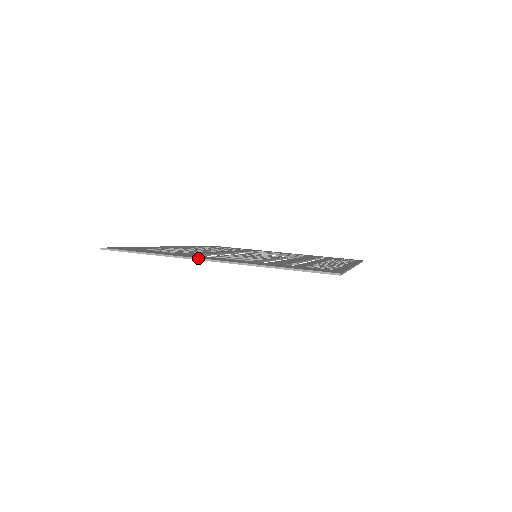
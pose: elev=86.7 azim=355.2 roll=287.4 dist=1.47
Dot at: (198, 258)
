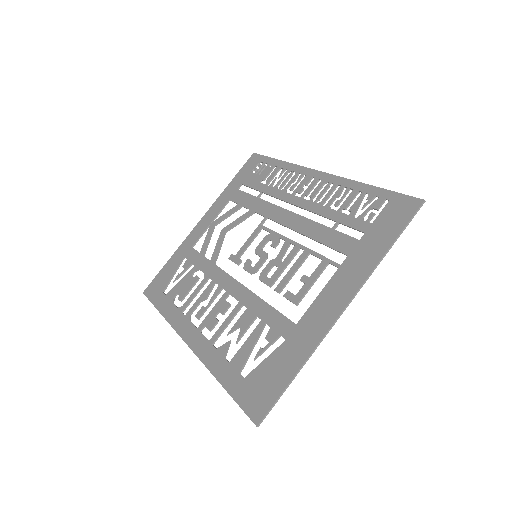
Dot at: (335, 322)
